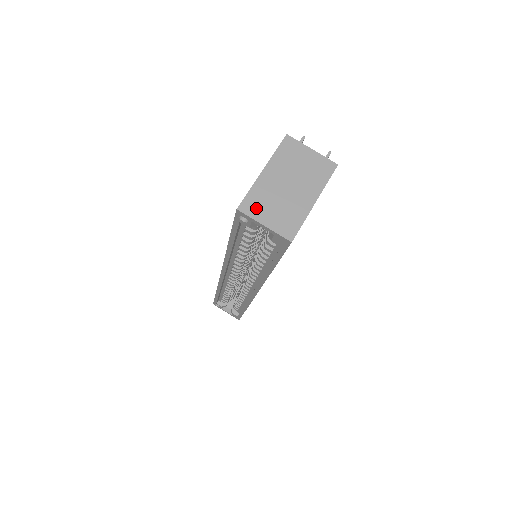
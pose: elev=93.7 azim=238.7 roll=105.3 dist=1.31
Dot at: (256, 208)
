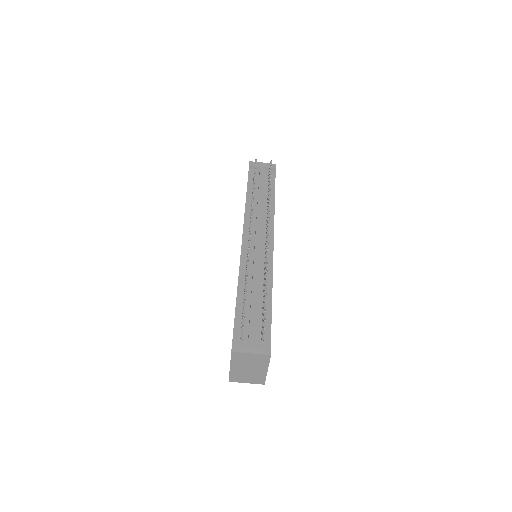
Dot at: (238, 379)
